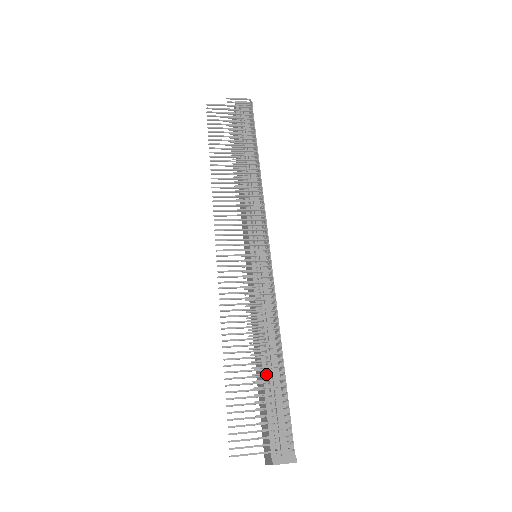
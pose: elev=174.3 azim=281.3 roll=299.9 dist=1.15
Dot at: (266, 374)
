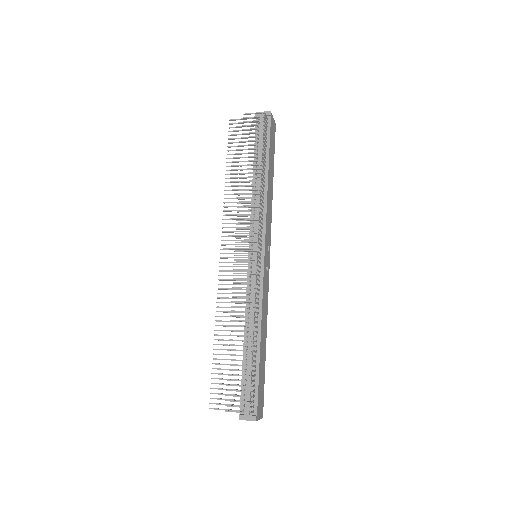
Dot at: (238, 355)
